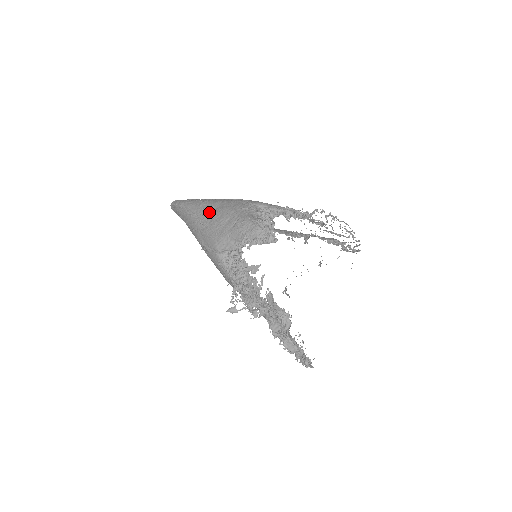
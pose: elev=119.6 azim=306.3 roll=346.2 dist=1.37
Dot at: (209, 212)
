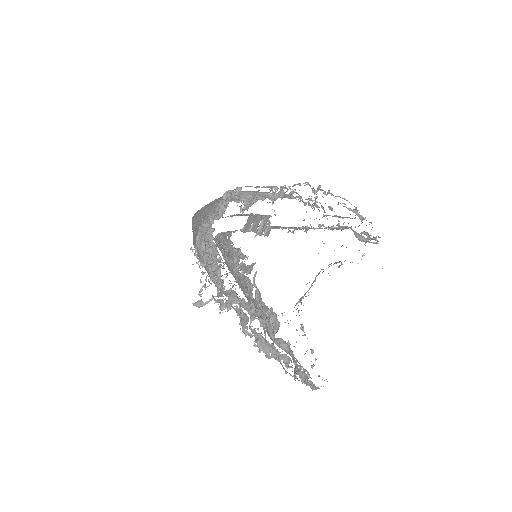
Dot at: (201, 210)
